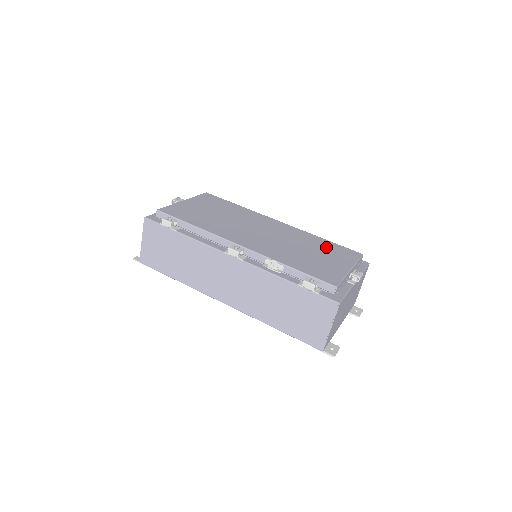
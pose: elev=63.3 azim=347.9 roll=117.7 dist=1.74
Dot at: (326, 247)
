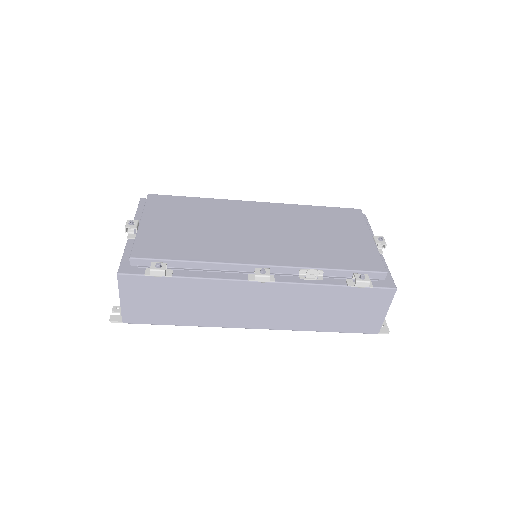
Dot at: (328, 218)
